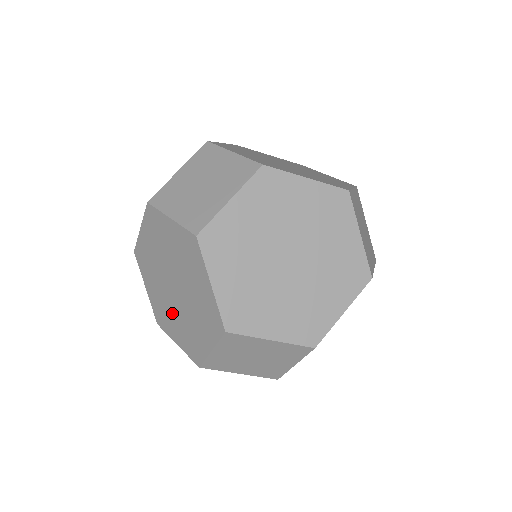
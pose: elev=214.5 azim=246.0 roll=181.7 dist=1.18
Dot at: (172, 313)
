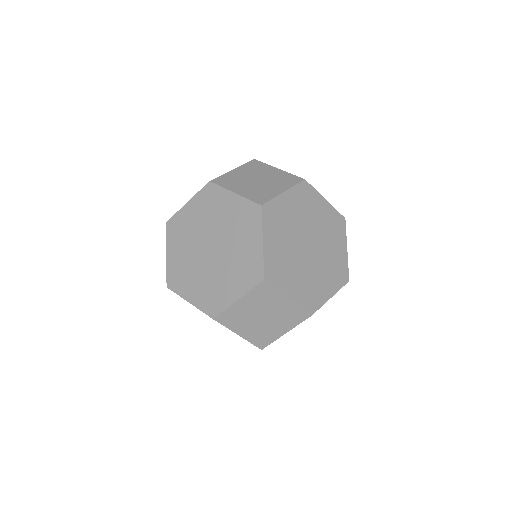
Dot at: occluded
